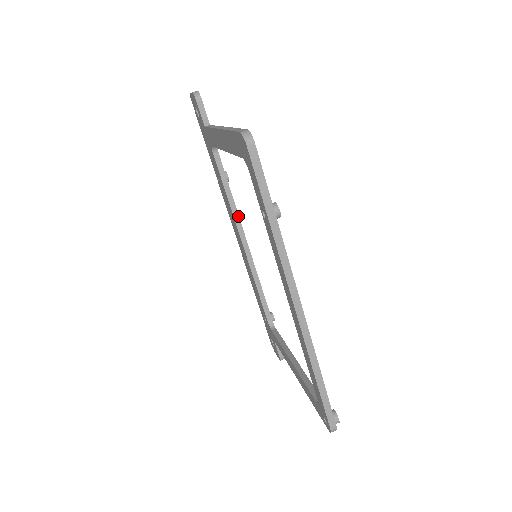
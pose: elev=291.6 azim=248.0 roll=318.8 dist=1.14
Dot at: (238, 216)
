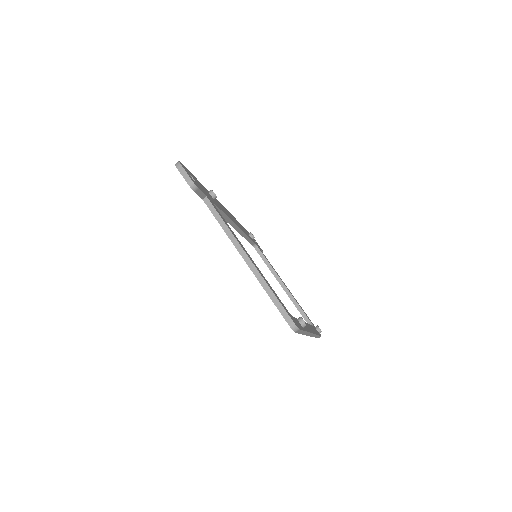
Dot at: (231, 220)
